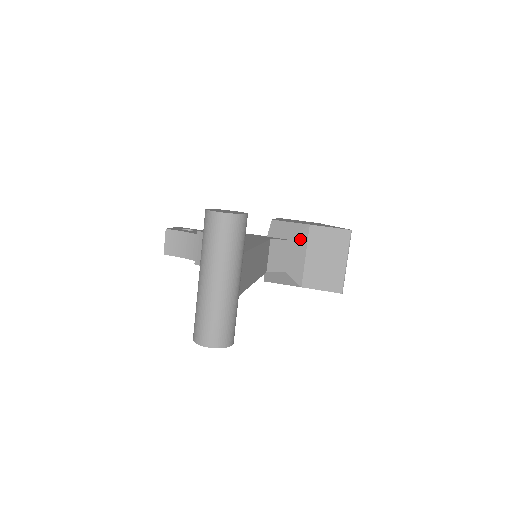
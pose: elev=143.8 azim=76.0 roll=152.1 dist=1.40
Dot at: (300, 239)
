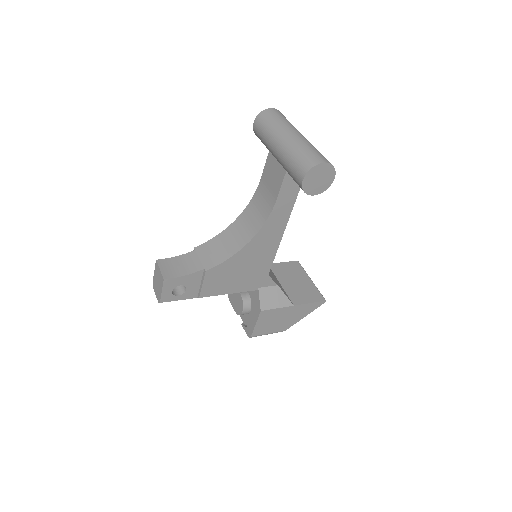
Dot at: occluded
